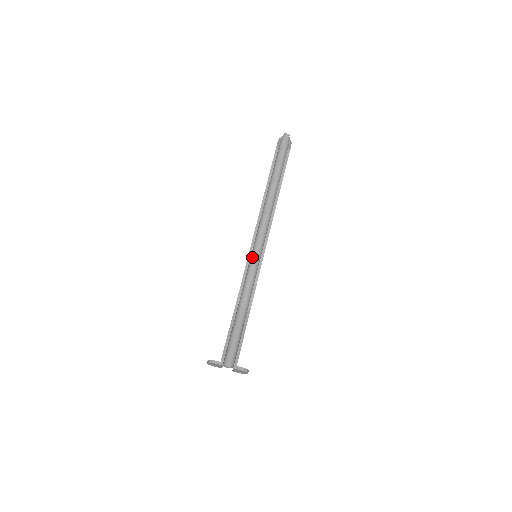
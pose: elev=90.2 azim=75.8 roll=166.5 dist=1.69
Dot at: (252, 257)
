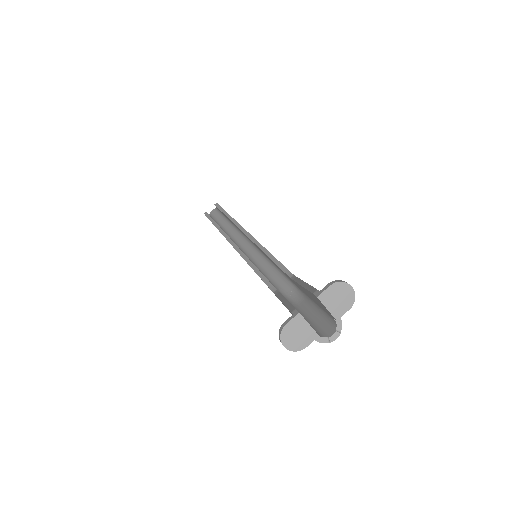
Dot at: (257, 266)
